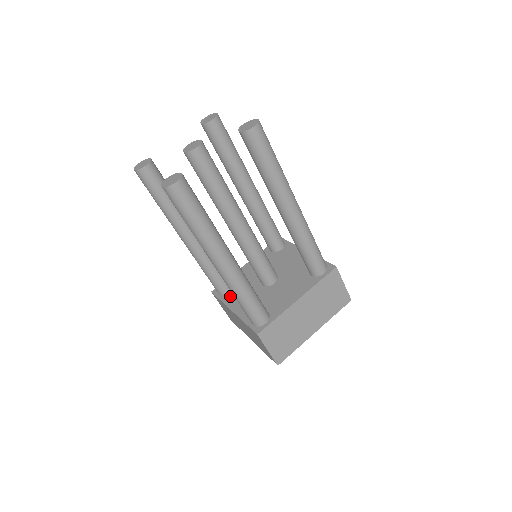
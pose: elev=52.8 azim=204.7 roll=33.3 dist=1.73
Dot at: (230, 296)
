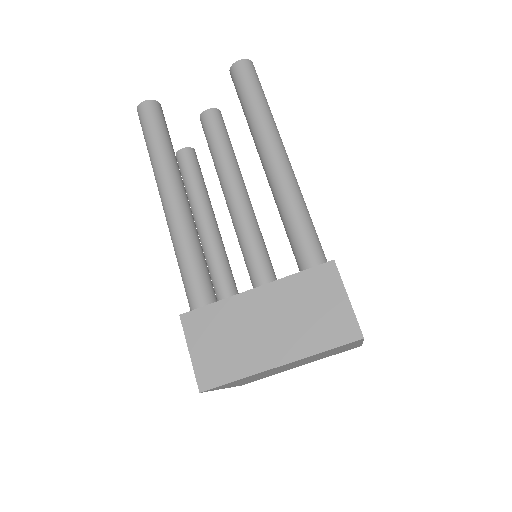
Dot at: occluded
